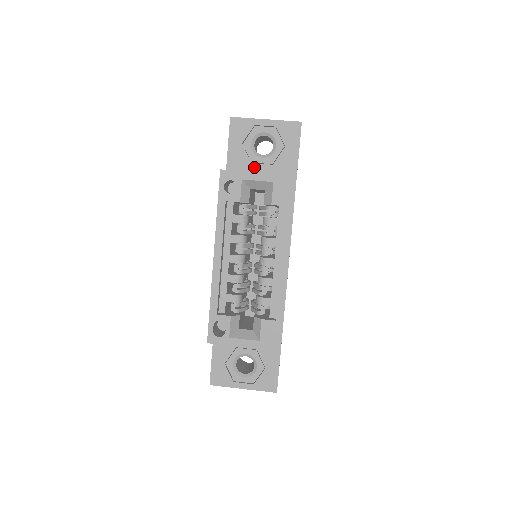
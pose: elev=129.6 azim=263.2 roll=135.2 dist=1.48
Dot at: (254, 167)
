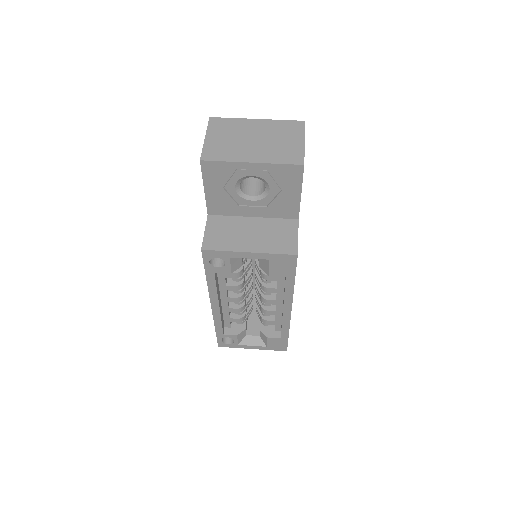
Dot at: (243, 209)
